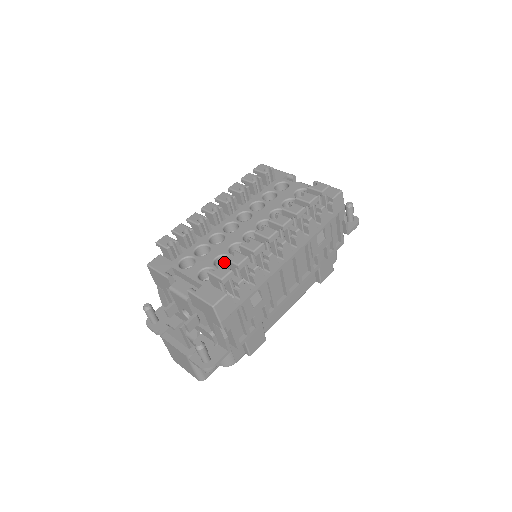
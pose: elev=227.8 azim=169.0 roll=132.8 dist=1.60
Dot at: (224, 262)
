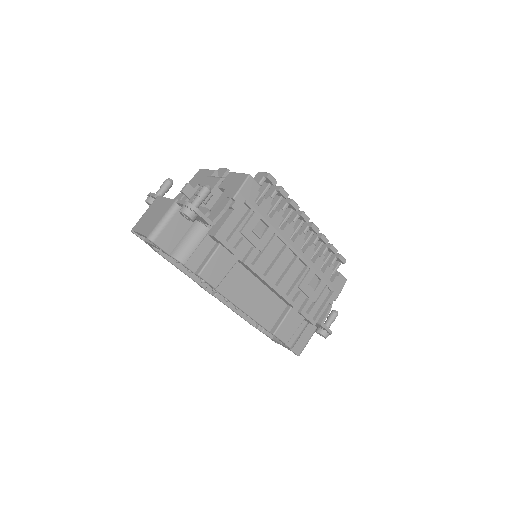
Dot at: occluded
